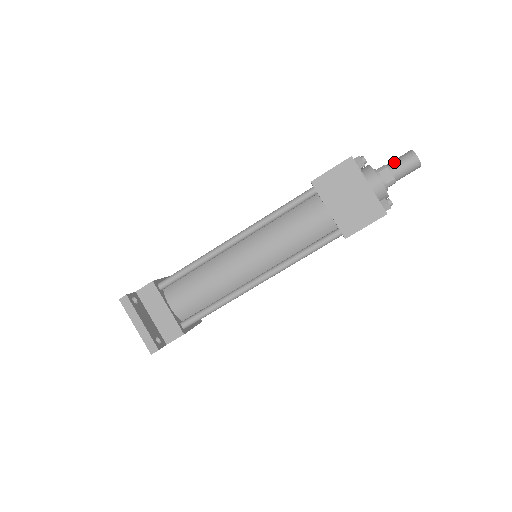
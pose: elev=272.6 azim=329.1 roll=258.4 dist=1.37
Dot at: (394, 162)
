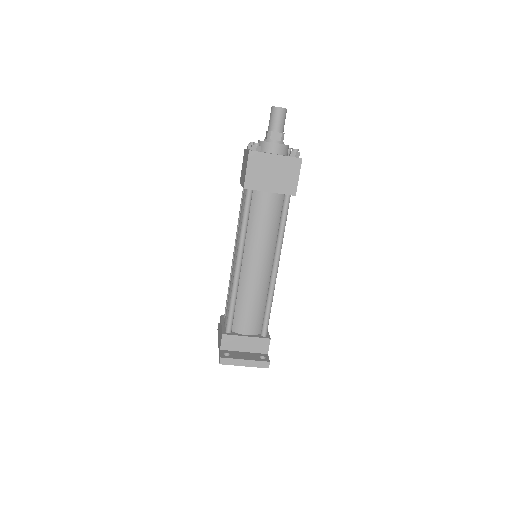
Dot at: (271, 124)
